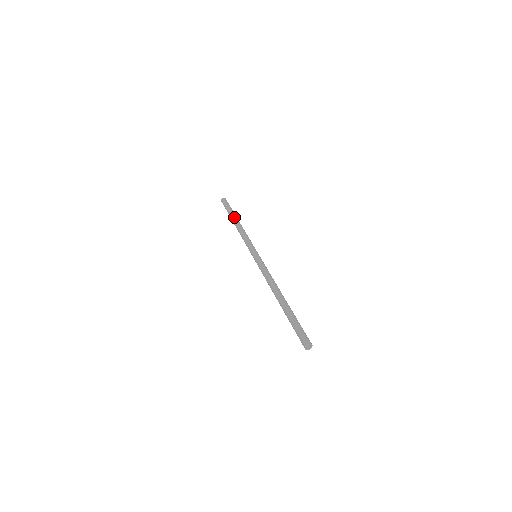
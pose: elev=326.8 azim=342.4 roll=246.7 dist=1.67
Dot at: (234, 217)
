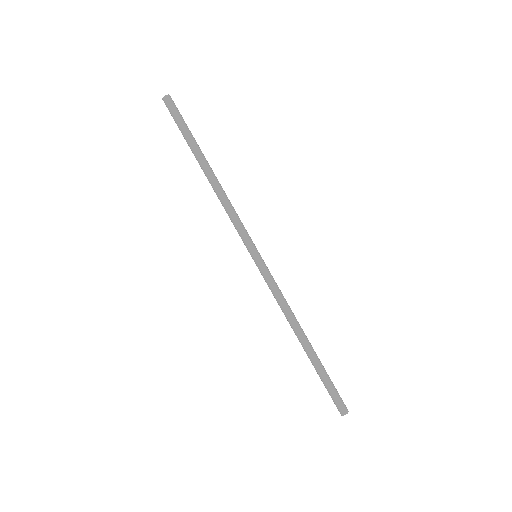
Dot at: (202, 160)
